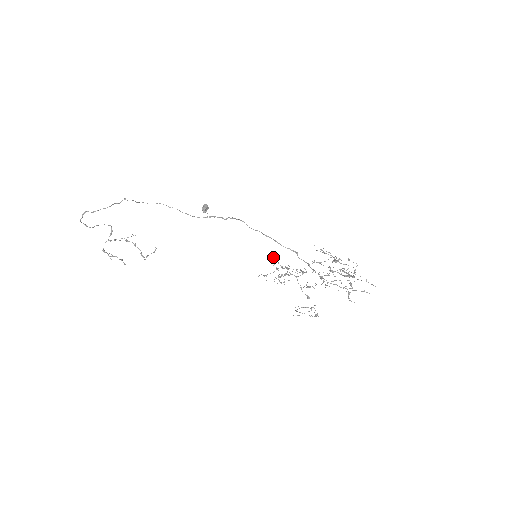
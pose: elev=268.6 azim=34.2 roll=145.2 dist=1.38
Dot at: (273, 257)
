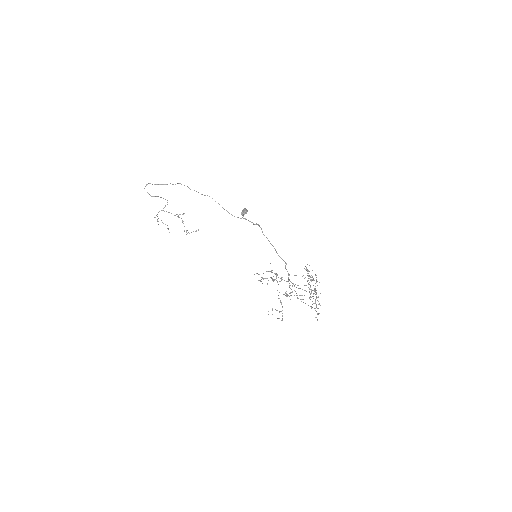
Dot at: occluded
